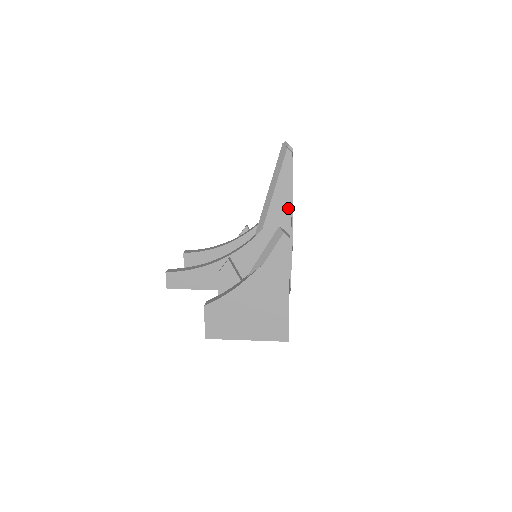
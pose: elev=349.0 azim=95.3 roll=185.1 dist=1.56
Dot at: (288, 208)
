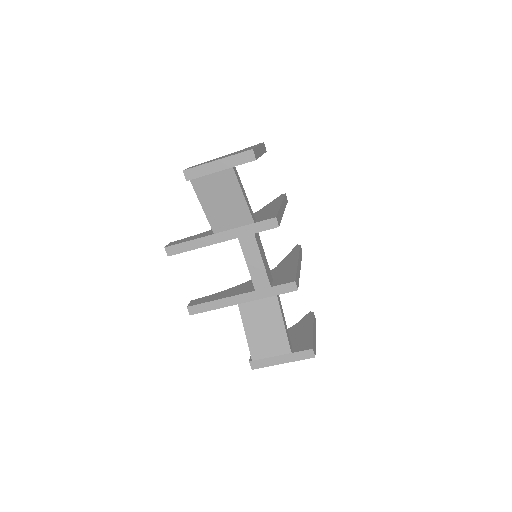
Dot at: occluded
